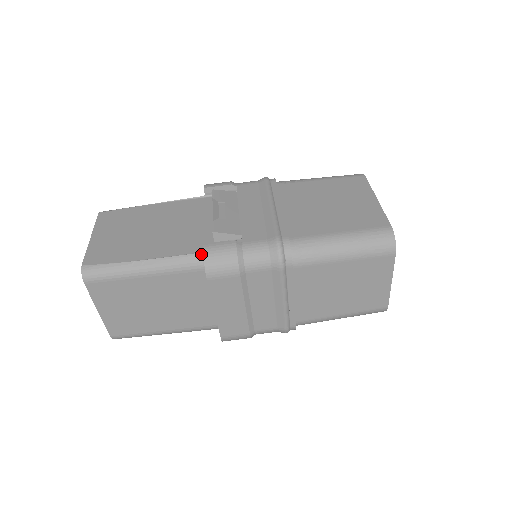
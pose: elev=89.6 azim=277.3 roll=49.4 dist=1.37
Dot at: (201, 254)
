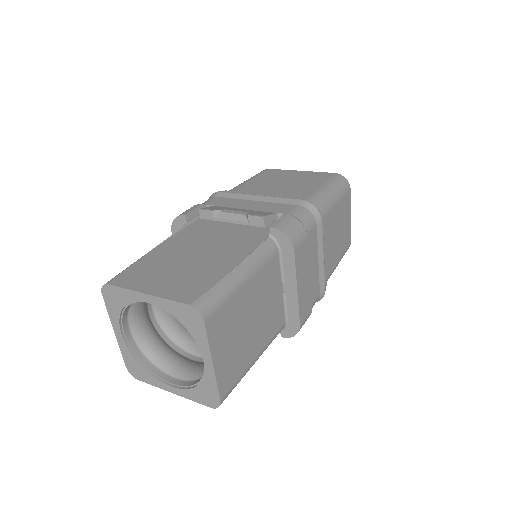
Dot at: (269, 238)
